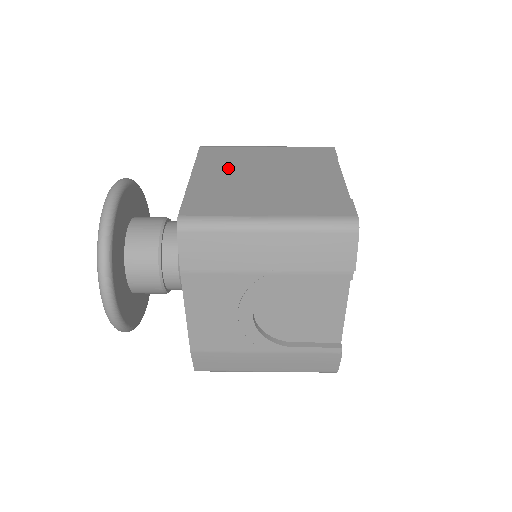
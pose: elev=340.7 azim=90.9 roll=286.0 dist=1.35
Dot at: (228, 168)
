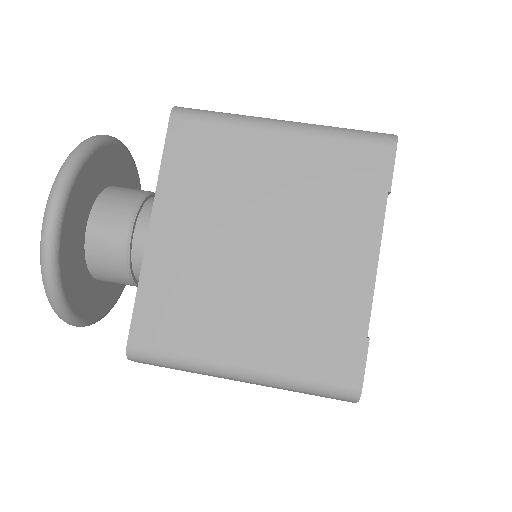
Dot at: (206, 208)
